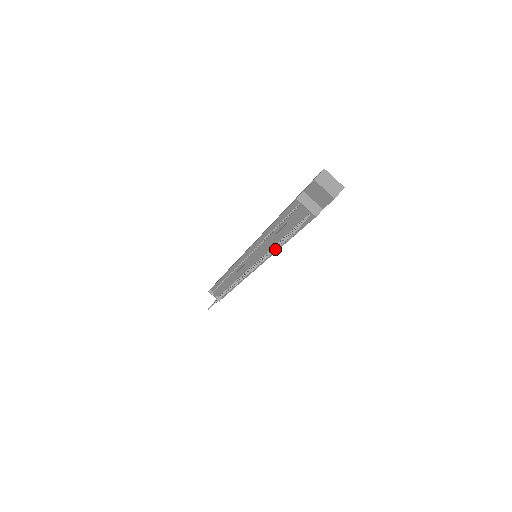
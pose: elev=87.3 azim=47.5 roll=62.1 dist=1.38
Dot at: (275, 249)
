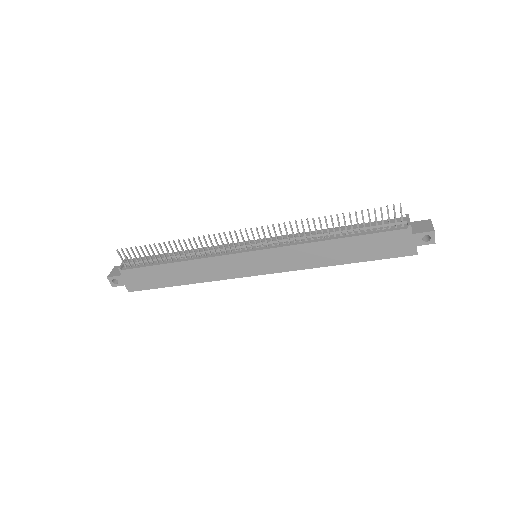
Dot at: (356, 212)
